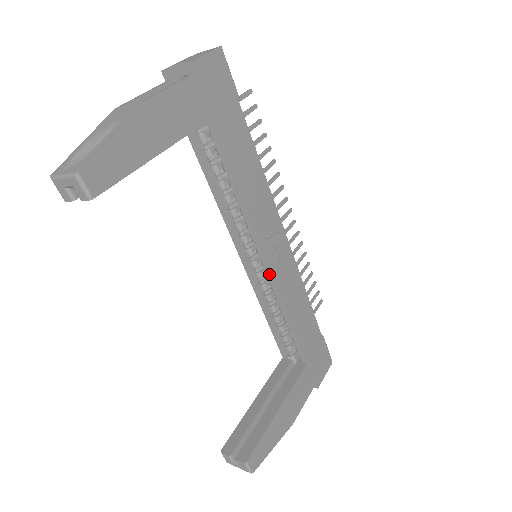
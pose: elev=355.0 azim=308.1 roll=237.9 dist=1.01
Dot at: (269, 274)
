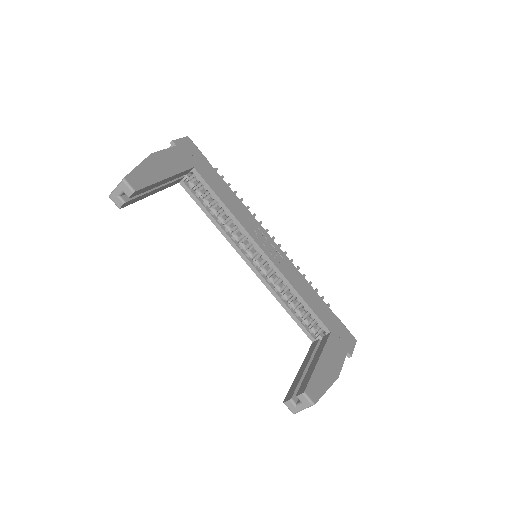
Dot at: (269, 261)
